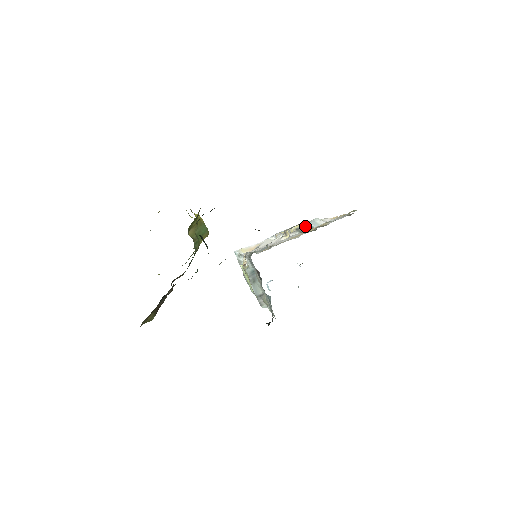
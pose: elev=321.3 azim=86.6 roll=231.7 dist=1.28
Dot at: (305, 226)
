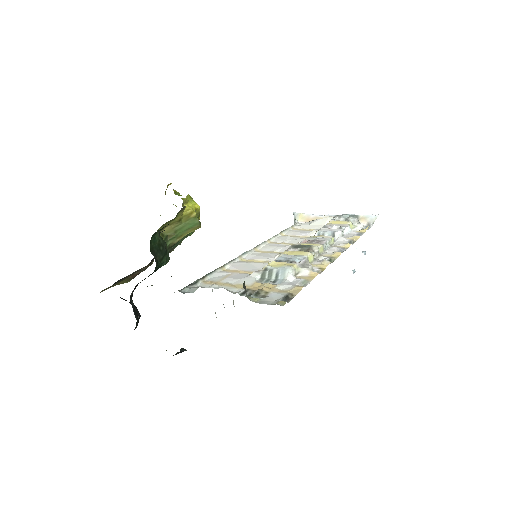
Dot at: (274, 270)
